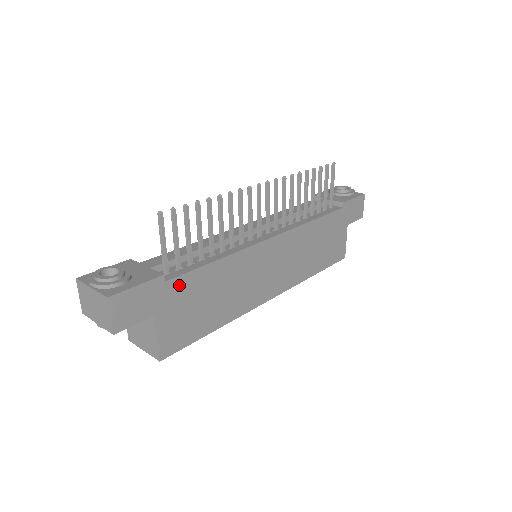
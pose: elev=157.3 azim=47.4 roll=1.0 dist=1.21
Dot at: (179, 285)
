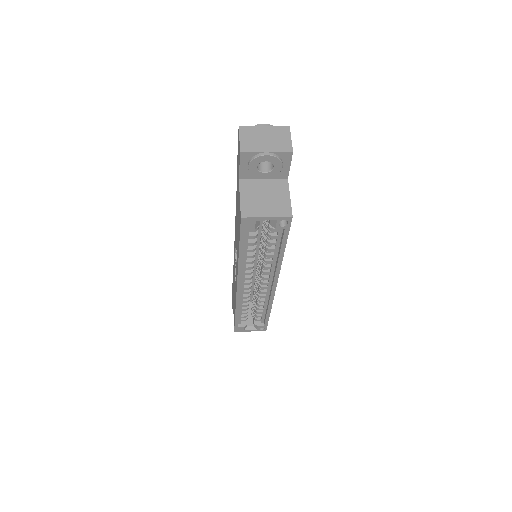
Dot at: occluded
